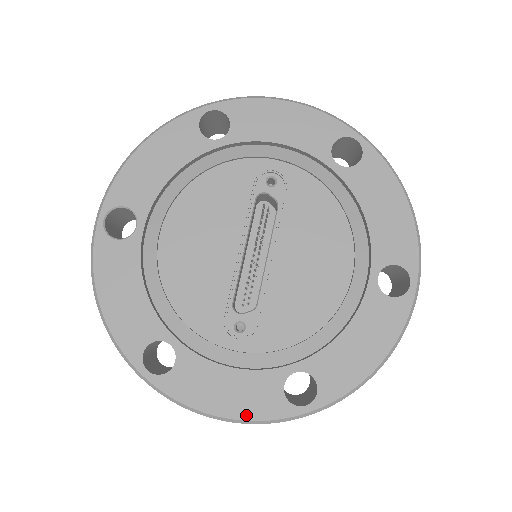
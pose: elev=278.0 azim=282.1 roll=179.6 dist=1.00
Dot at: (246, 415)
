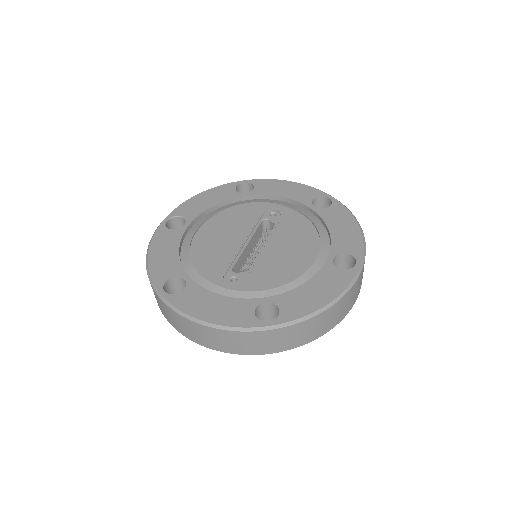
Dot at: (224, 322)
